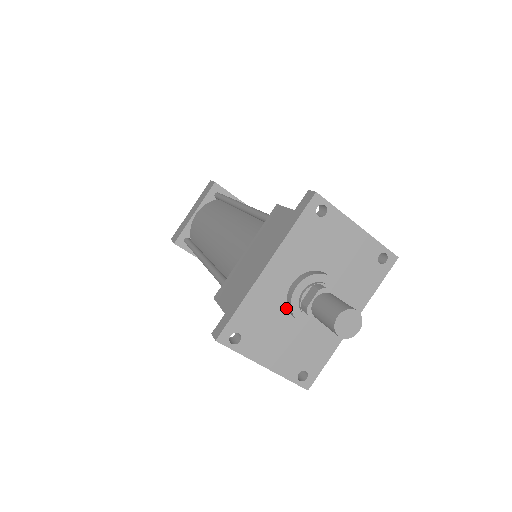
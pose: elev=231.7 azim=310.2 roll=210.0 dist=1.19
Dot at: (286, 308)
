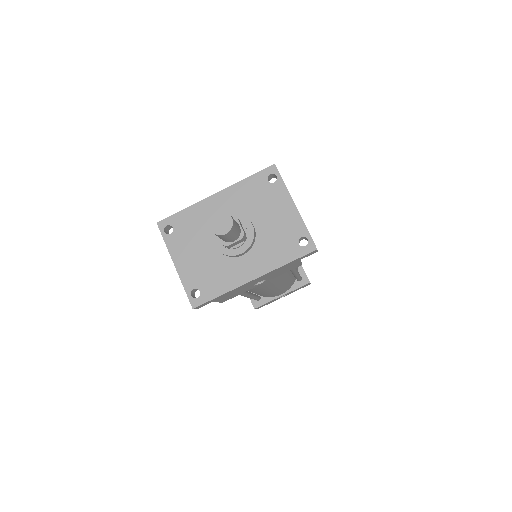
Dot at: occluded
